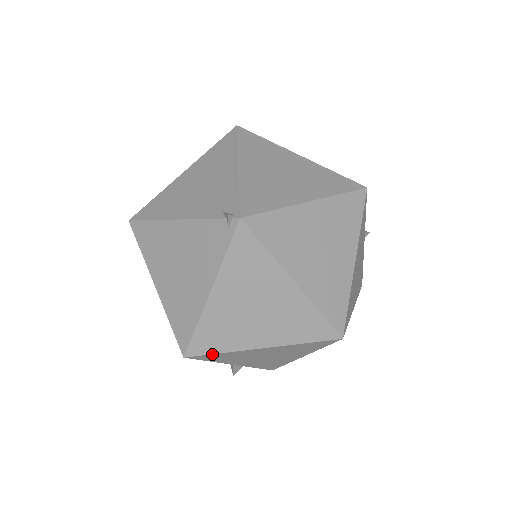
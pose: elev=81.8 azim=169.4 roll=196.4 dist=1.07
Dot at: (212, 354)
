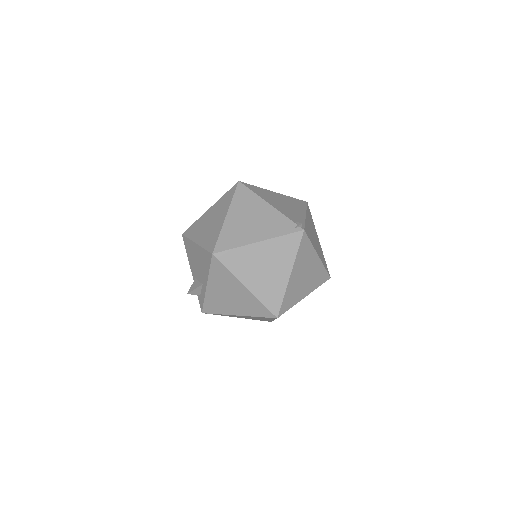
Dot at: (224, 266)
